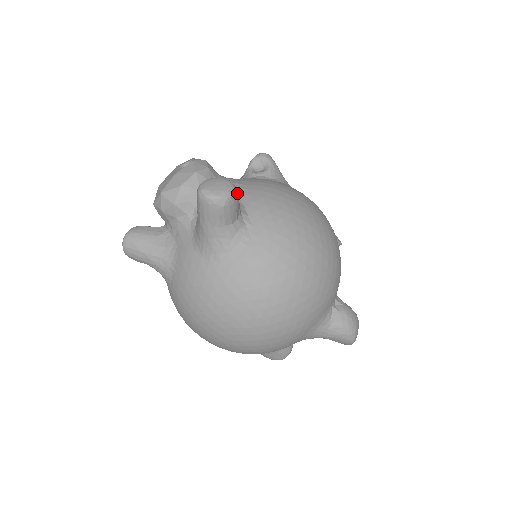
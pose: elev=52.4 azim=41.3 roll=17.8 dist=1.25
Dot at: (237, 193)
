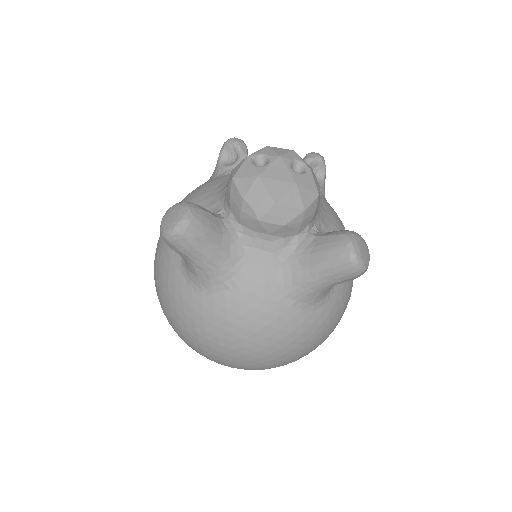
Dot at: occluded
